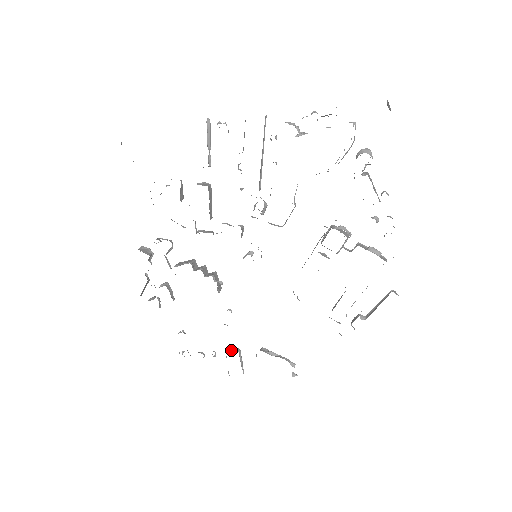
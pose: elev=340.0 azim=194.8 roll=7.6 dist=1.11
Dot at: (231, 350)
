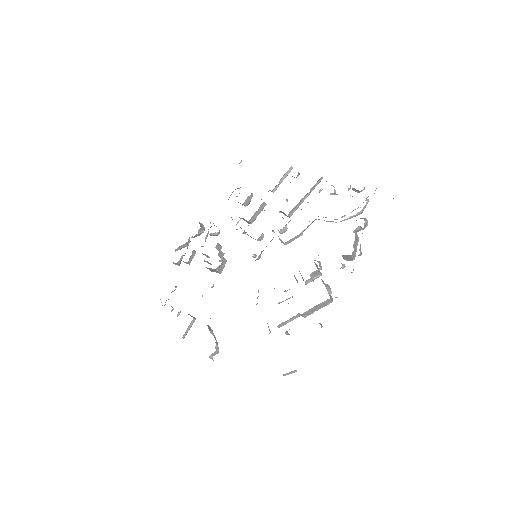
Dot at: (190, 315)
